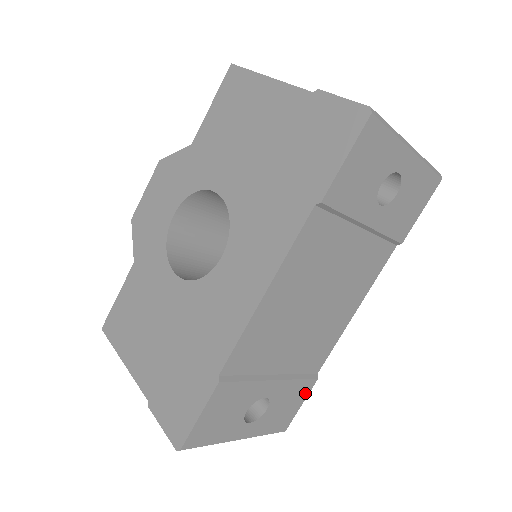
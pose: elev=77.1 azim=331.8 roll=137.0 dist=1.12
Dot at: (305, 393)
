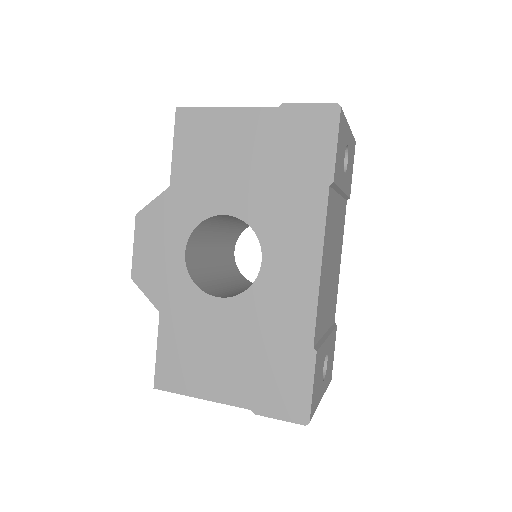
Dot at: (334, 341)
